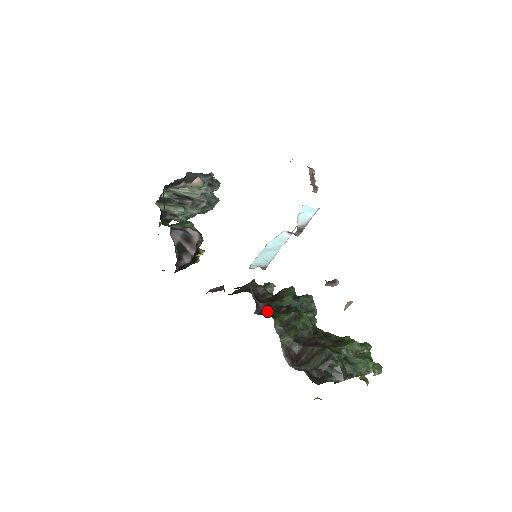
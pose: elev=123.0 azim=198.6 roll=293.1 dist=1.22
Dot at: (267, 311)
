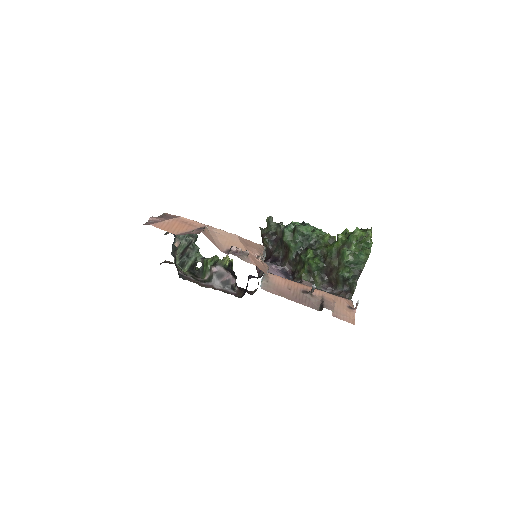
Dot at: (293, 267)
